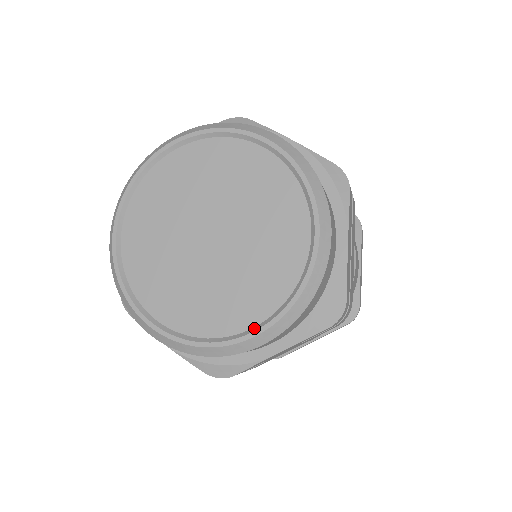
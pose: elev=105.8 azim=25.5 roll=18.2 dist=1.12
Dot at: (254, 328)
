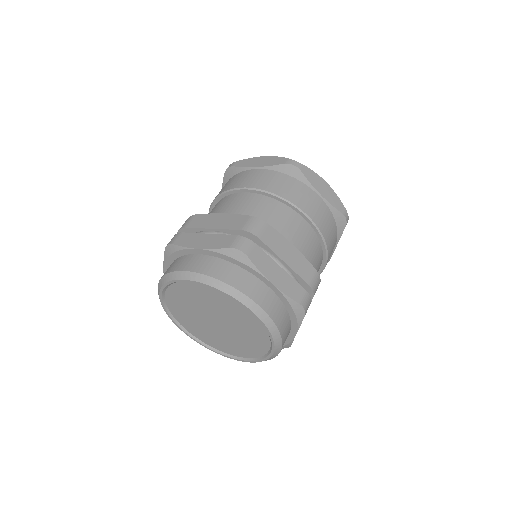
Dot at: (270, 350)
